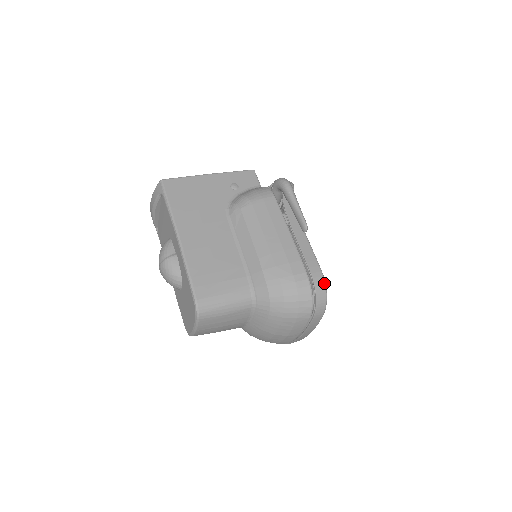
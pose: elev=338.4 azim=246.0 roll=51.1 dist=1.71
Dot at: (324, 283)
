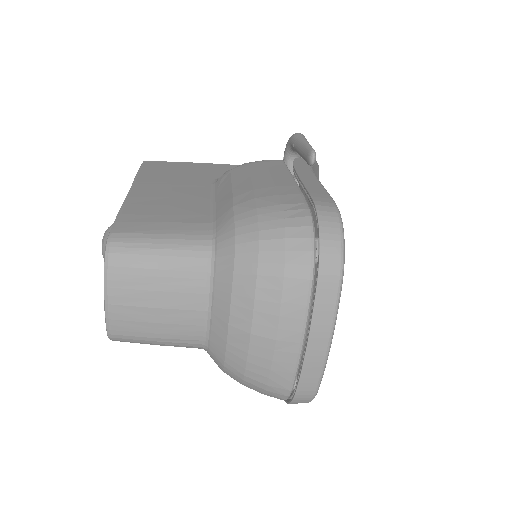
Dot at: (338, 215)
